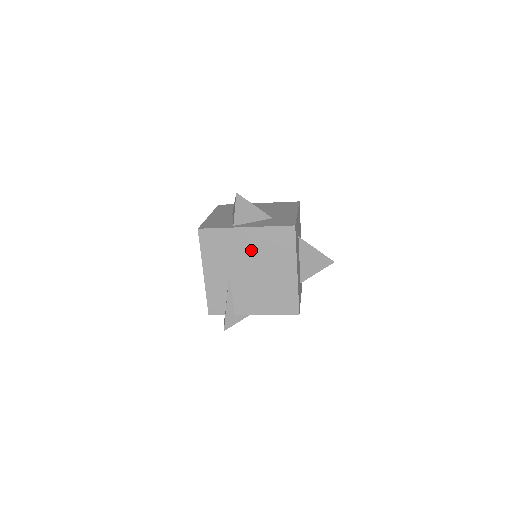
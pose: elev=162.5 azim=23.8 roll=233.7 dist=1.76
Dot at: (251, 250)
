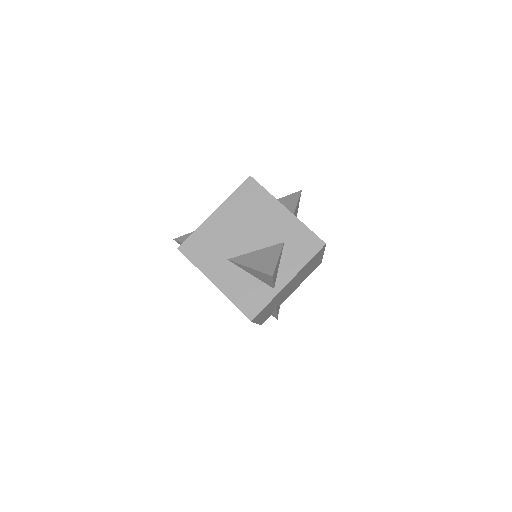
Dot at: (292, 283)
